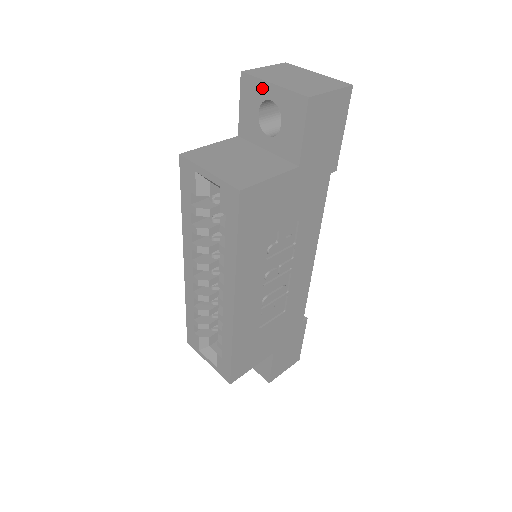
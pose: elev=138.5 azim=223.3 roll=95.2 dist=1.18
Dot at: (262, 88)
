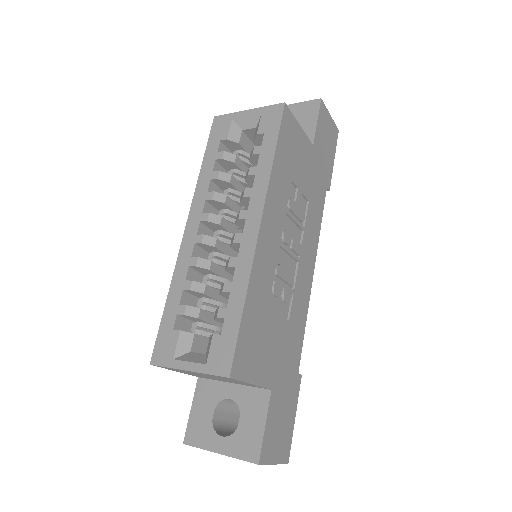
Dot at: occluded
